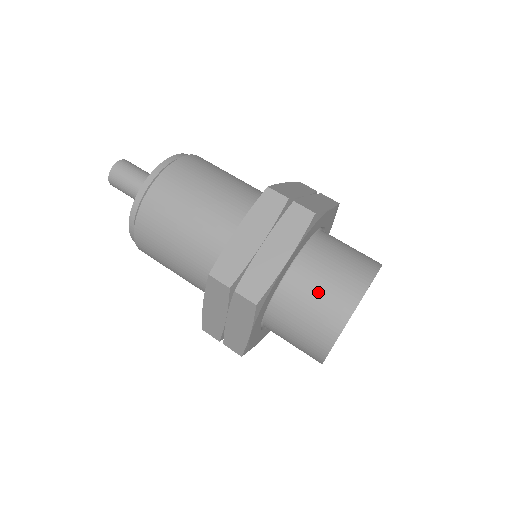
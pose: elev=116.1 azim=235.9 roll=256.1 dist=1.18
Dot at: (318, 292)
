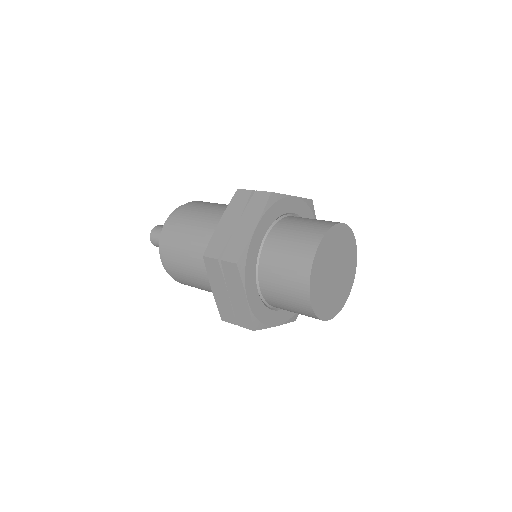
Dot at: (288, 248)
